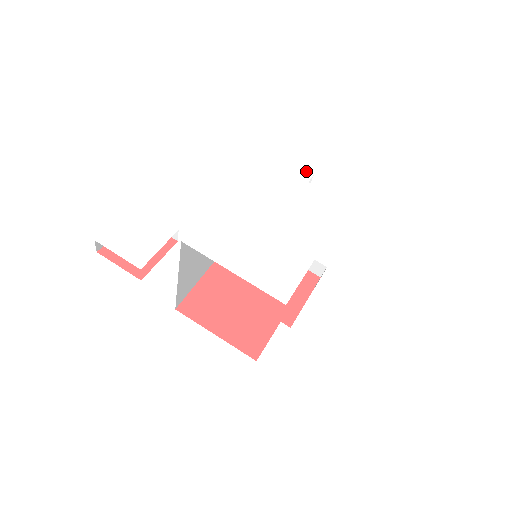
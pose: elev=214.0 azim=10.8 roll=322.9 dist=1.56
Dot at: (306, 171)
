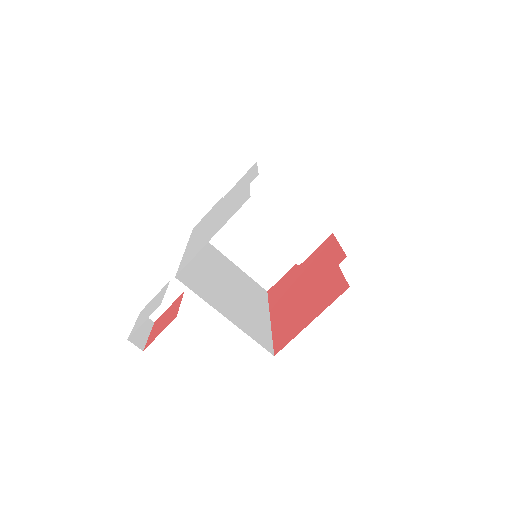
Dot at: (218, 201)
